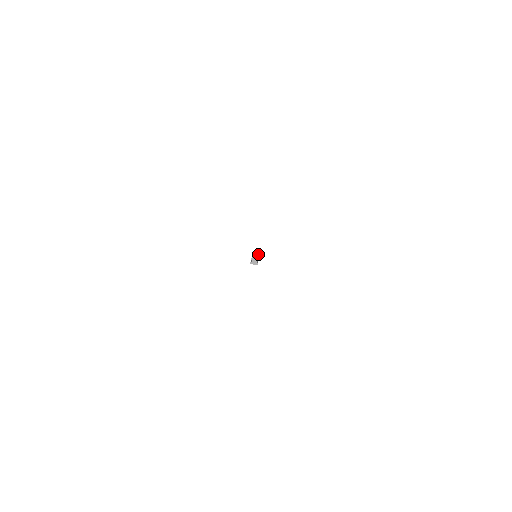
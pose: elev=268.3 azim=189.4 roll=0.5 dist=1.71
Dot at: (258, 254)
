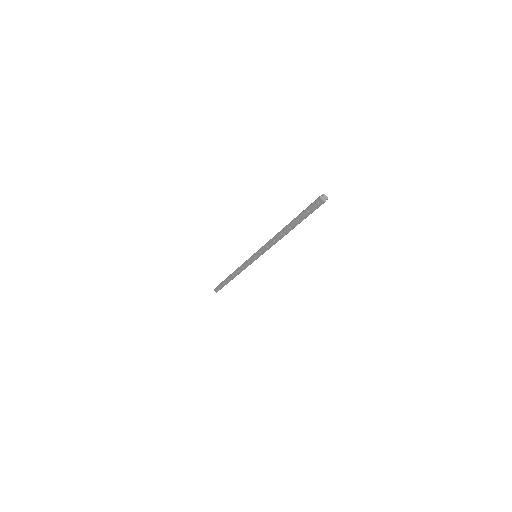
Dot at: occluded
